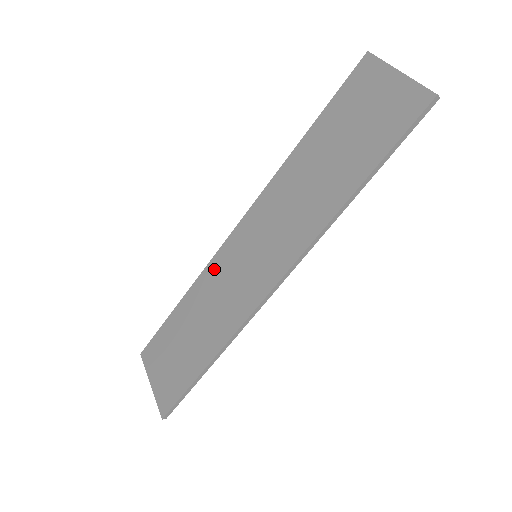
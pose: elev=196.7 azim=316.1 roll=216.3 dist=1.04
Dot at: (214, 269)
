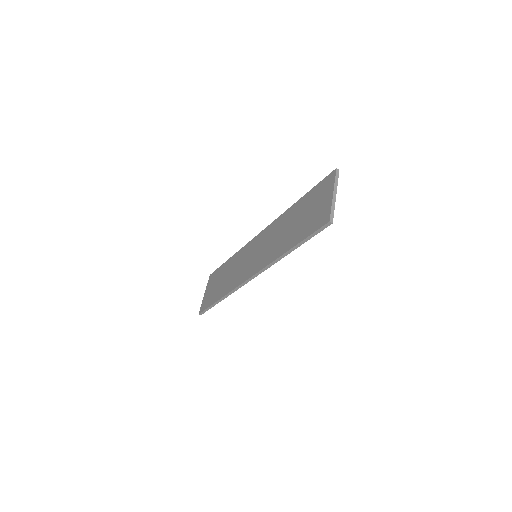
Dot at: (244, 251)
